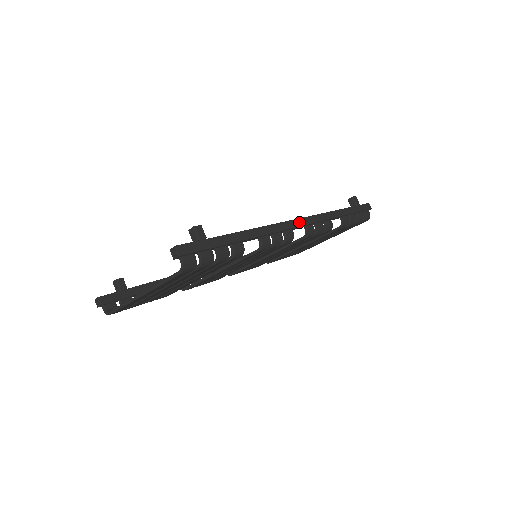
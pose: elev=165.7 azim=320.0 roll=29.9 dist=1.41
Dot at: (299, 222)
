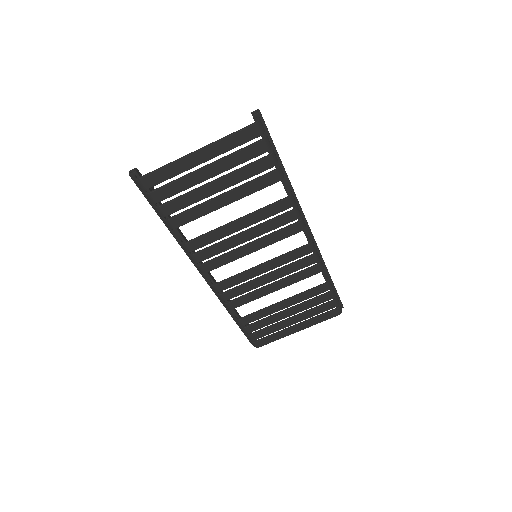
Dot at: (309, 227)
